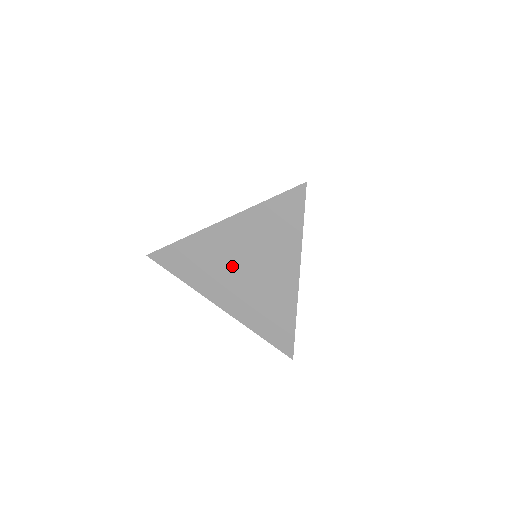
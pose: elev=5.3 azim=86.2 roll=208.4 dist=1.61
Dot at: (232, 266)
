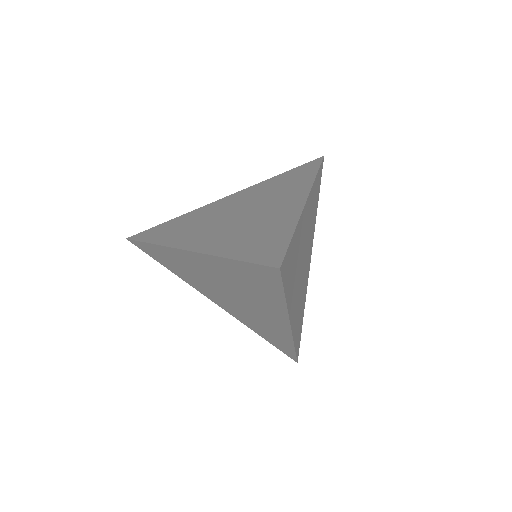
Dot at: (215, 286)
